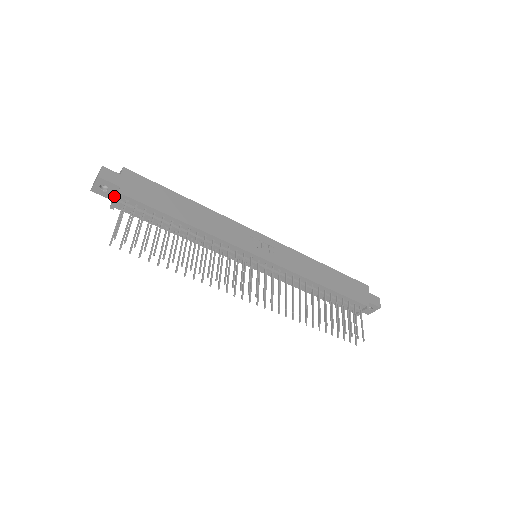
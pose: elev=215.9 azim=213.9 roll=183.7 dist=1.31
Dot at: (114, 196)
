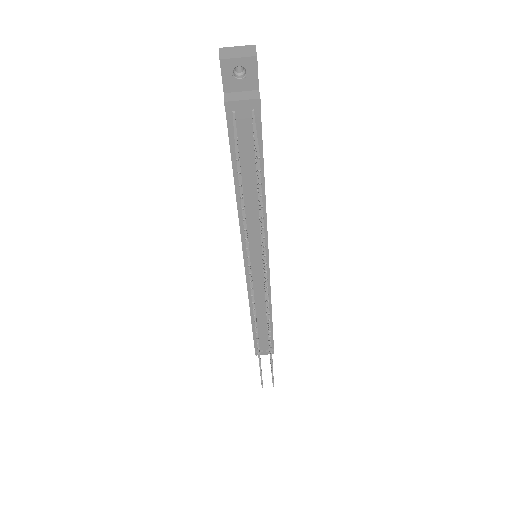
Dot at: (235, 91)
